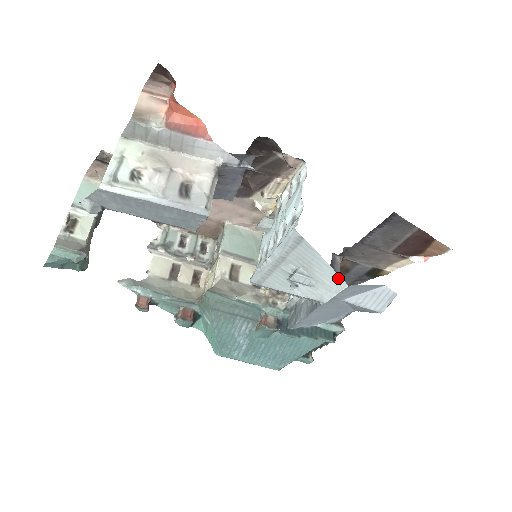
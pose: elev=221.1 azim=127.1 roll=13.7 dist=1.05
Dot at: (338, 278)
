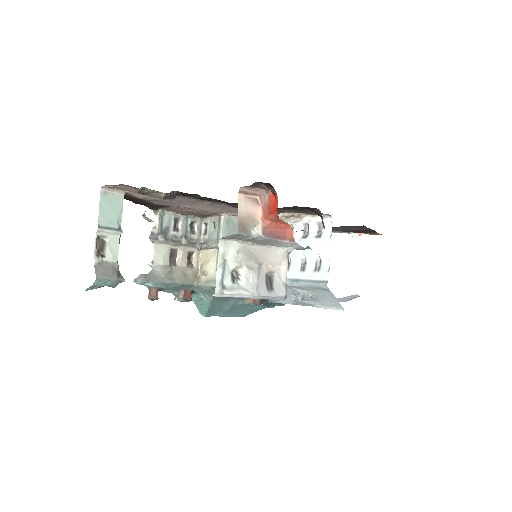
Dot at: (339, 306)
